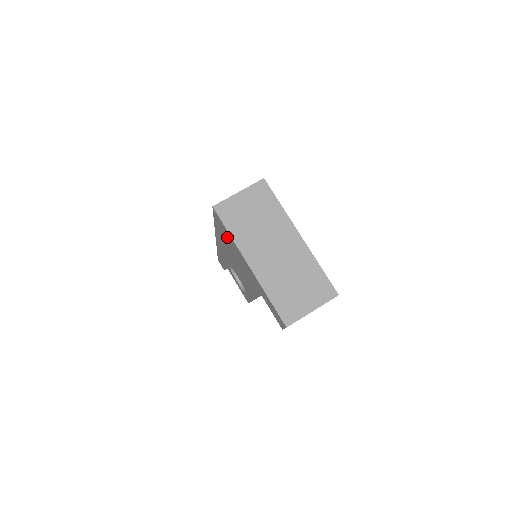
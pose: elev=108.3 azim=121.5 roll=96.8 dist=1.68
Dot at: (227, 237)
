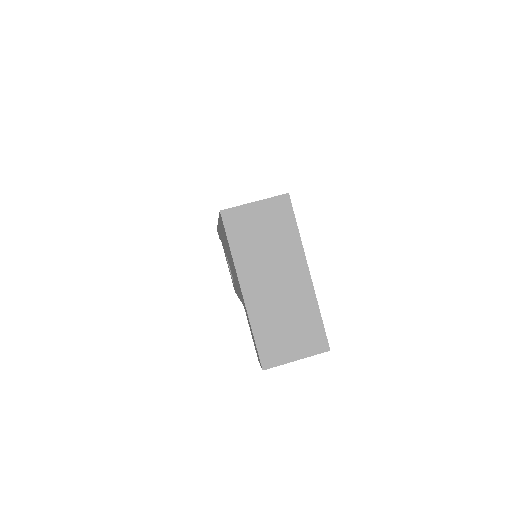
Dot at: occluded
